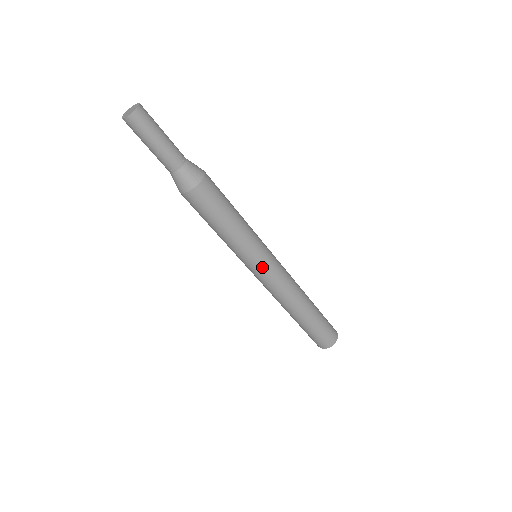
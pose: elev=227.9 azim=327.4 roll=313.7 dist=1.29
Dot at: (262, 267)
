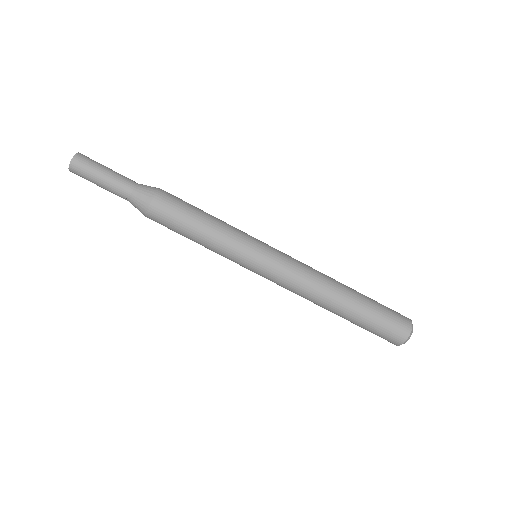
Dot at: (262, 260)
